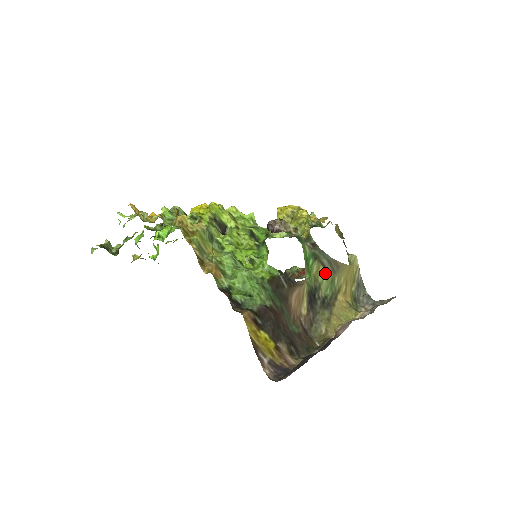
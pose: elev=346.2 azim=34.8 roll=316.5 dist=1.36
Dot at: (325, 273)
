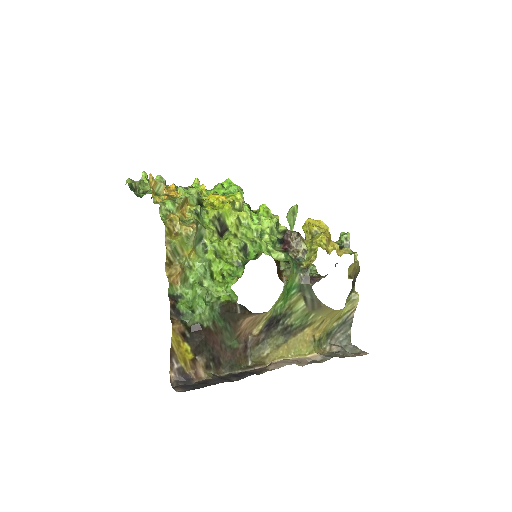
Dot at: (303, 306)
